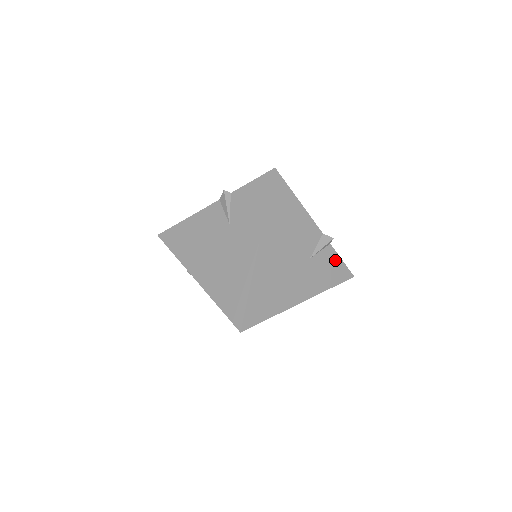
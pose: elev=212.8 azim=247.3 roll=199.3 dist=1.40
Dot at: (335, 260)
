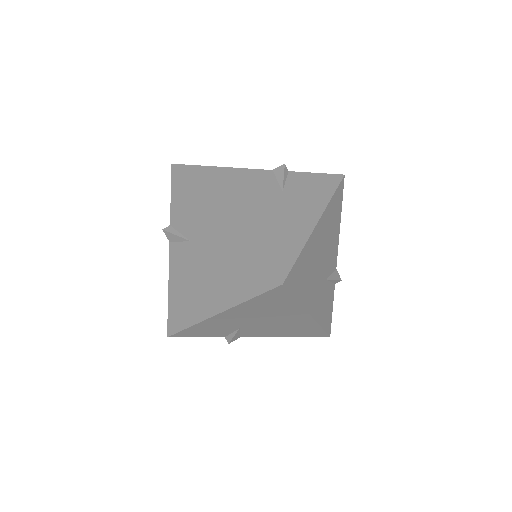
Dot at: (331, 304)
